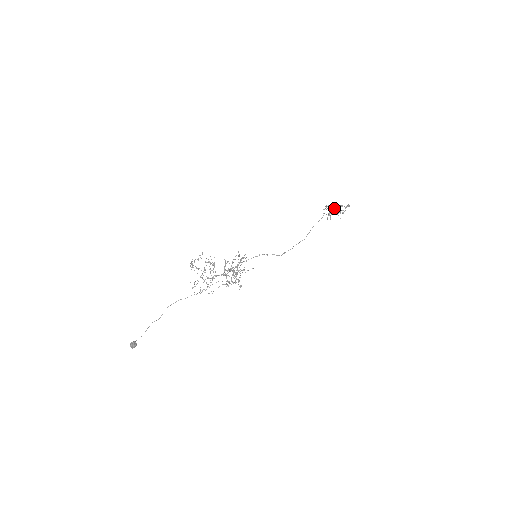
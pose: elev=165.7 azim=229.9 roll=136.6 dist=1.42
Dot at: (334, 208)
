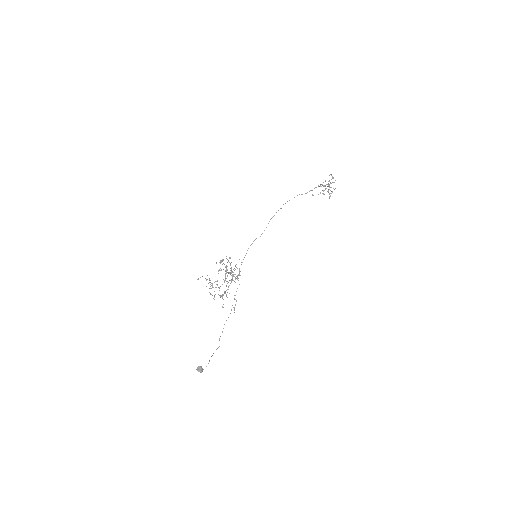
Dot at: occluded
